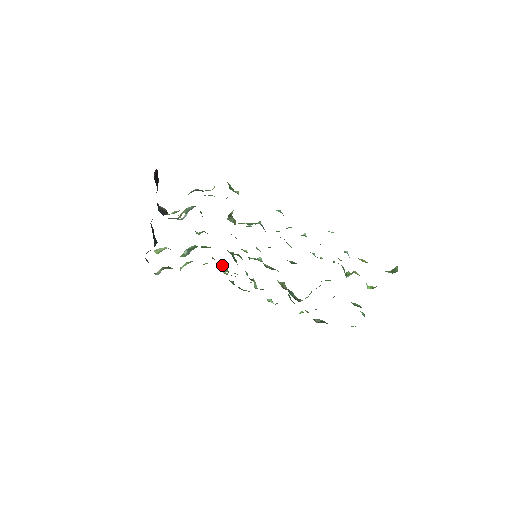
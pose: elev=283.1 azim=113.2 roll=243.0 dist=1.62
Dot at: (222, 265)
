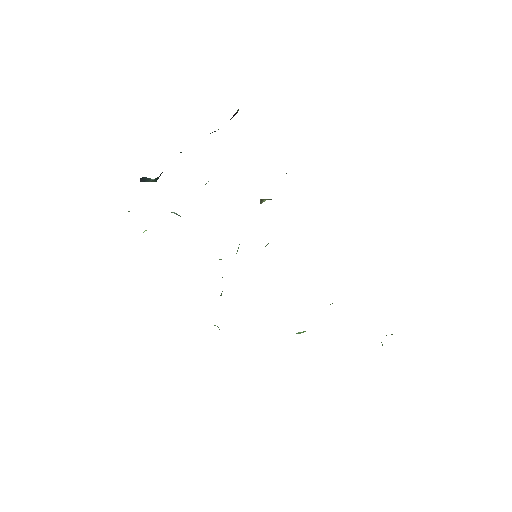
Dot at: occluded
